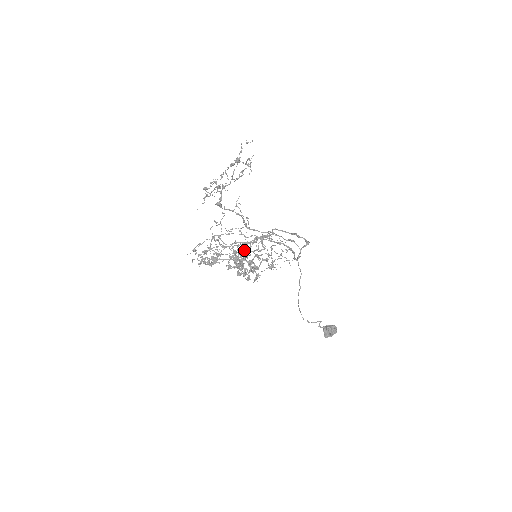
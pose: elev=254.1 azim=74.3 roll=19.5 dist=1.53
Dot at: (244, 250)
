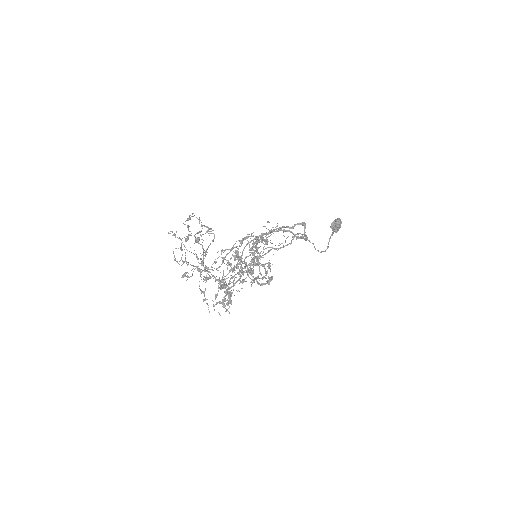
Dot at: (239, 258)
